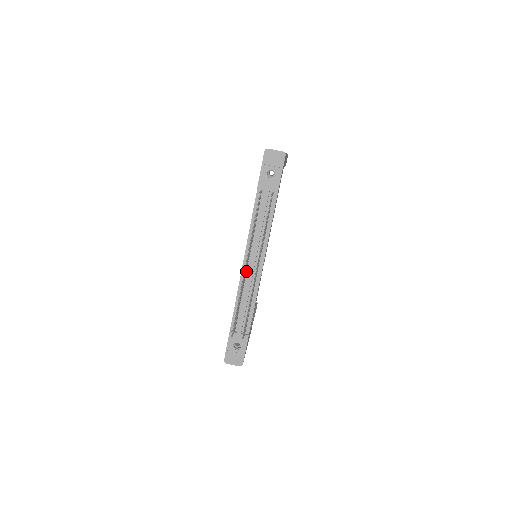
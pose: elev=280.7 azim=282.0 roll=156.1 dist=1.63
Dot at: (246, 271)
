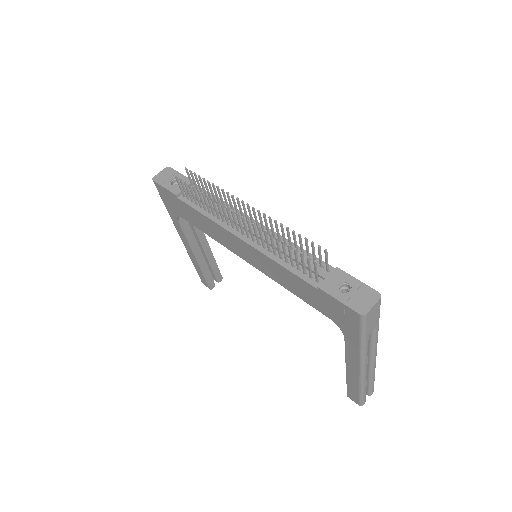
Dot at: (252, 241)
